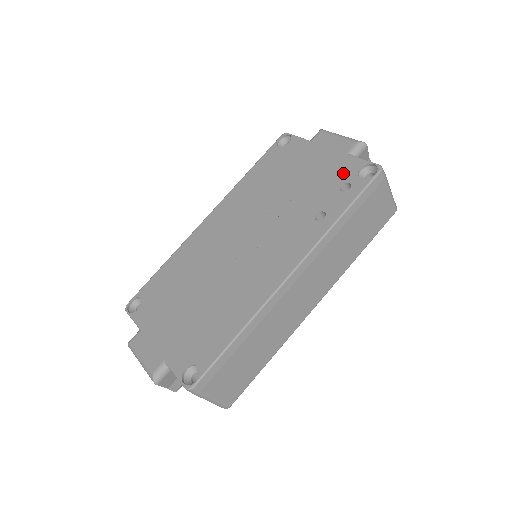
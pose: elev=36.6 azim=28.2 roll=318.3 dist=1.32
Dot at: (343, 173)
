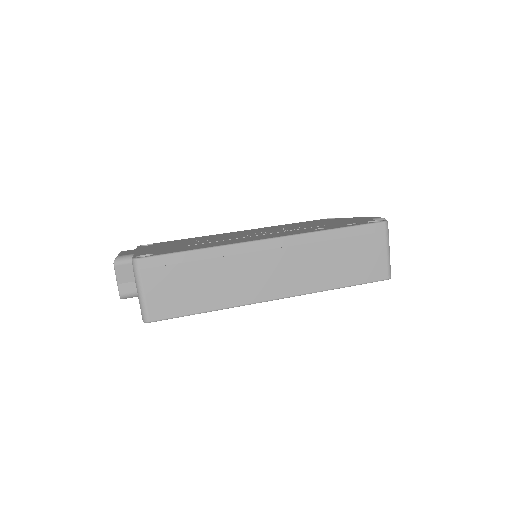
Dot at: (356, 222)
